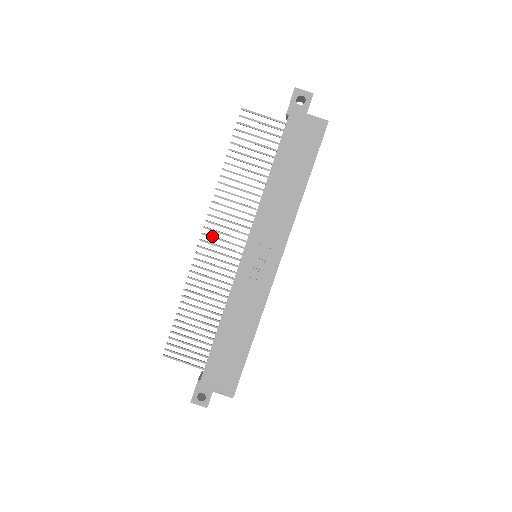
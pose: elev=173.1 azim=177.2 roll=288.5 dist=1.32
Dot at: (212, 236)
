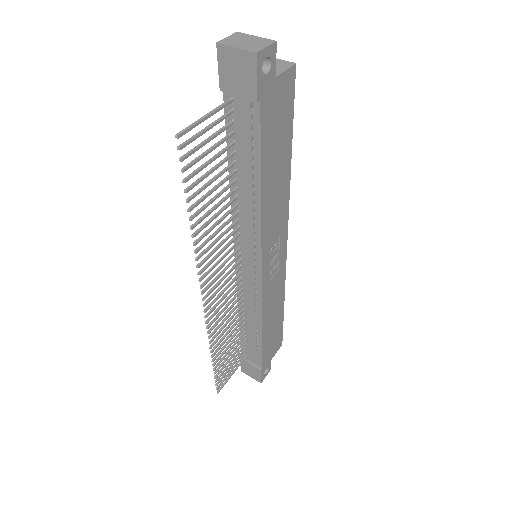
Dot at: (213, 290)
